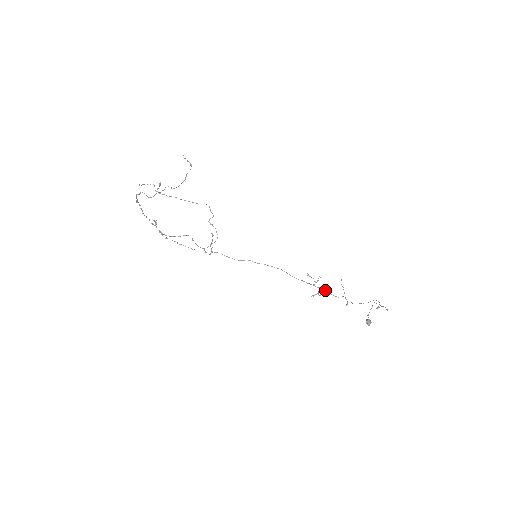
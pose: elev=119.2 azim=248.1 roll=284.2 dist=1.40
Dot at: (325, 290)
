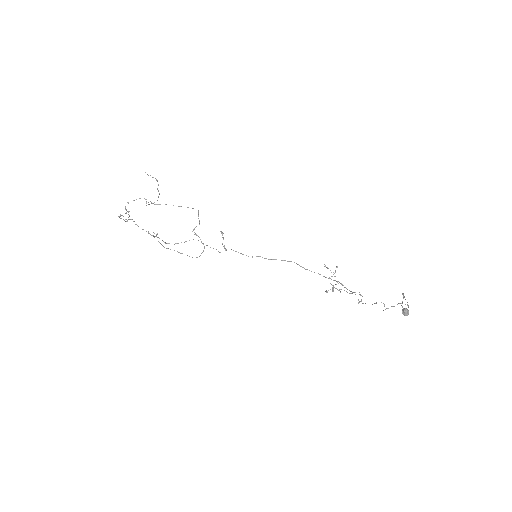
Dot at: (341, 284)
